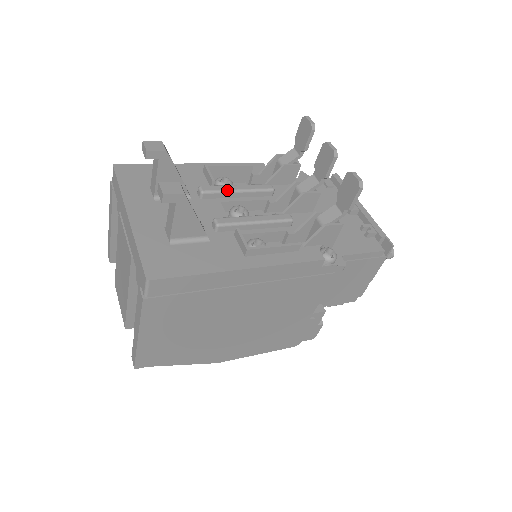
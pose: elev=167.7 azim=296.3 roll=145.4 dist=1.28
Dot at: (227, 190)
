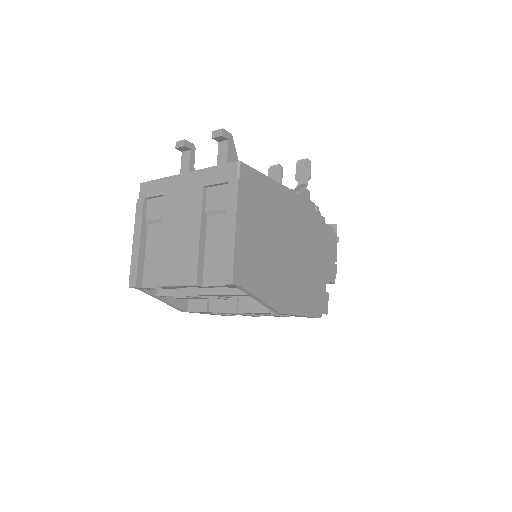
Dot at: occluded
